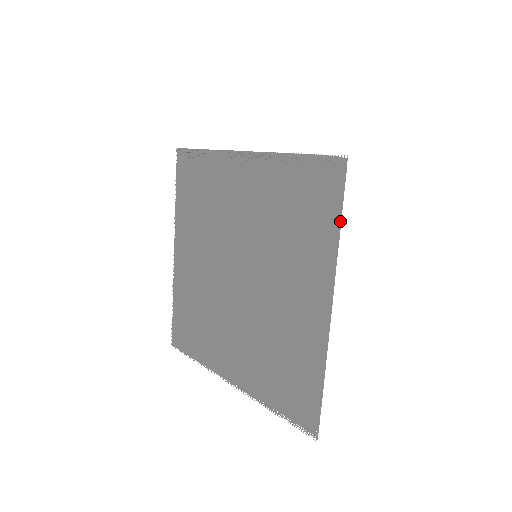
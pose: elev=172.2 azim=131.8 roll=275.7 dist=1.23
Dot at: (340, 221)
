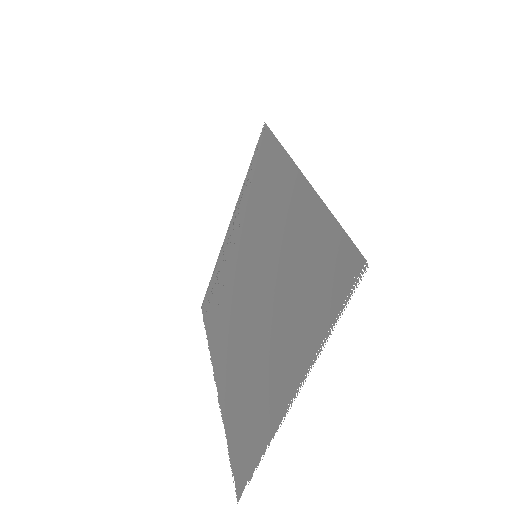
Dot at: (278, 142)
